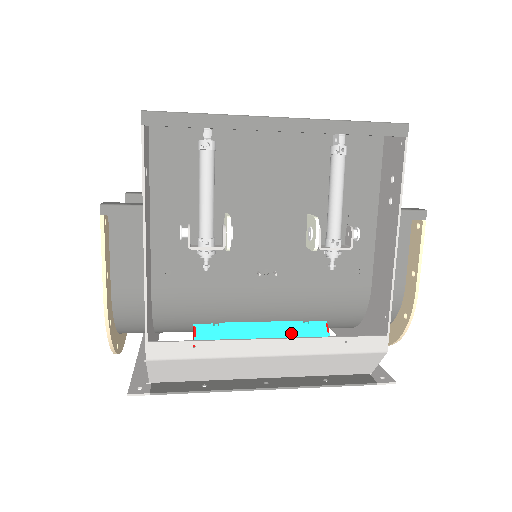
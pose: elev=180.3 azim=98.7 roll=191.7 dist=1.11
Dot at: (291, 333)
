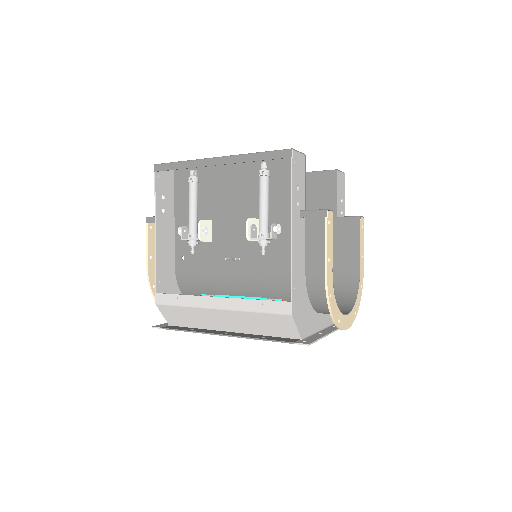
Dot at: occluded
